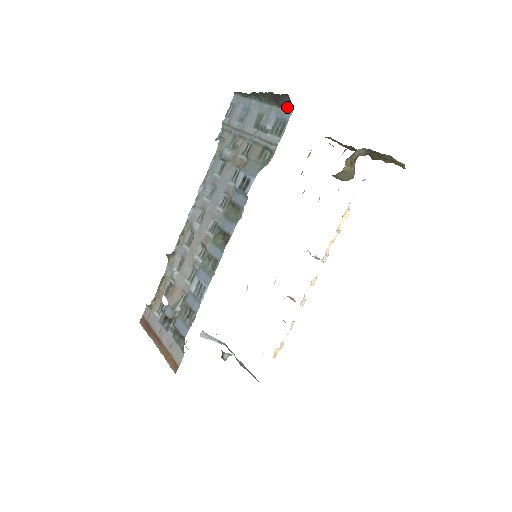
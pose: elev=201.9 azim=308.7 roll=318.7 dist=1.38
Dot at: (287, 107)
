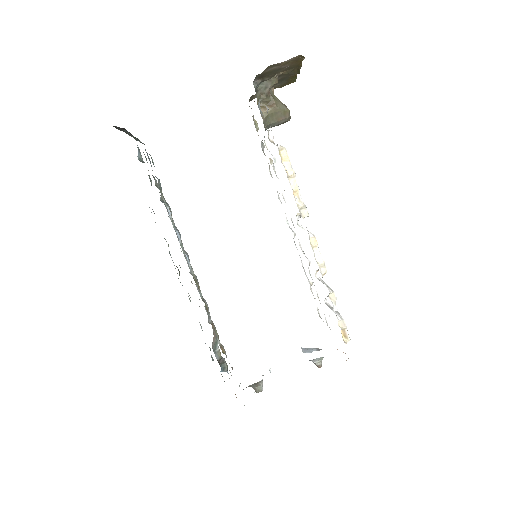
Dot at: occluded
